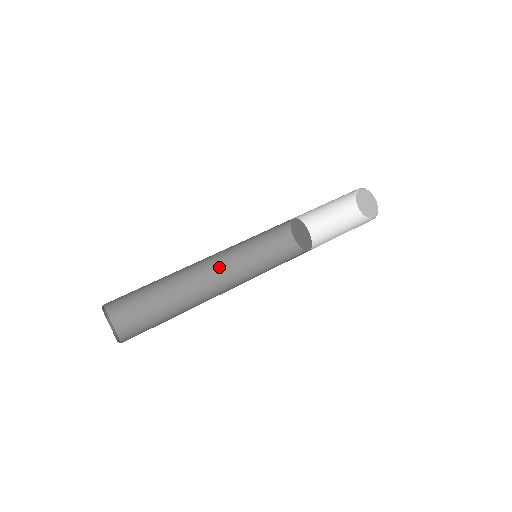
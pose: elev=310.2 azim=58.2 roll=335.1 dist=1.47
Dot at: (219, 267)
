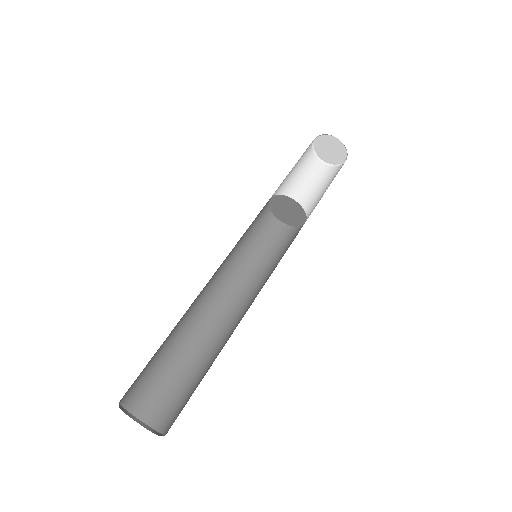
Dot at: (226, 293)
